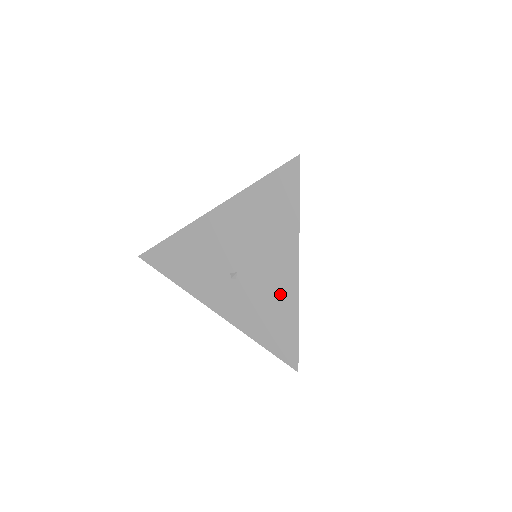
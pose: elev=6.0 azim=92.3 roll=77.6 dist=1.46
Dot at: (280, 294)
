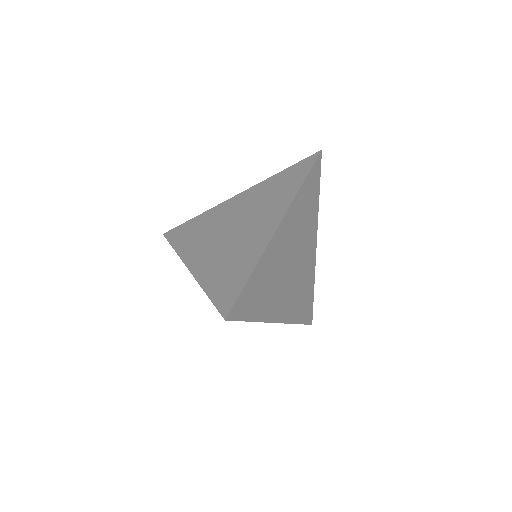
Dot at: occluded
